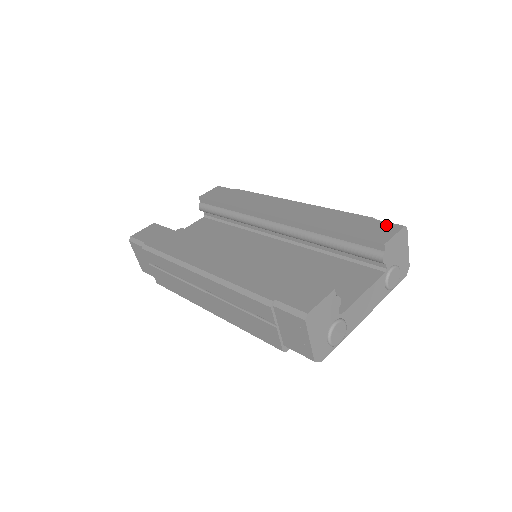
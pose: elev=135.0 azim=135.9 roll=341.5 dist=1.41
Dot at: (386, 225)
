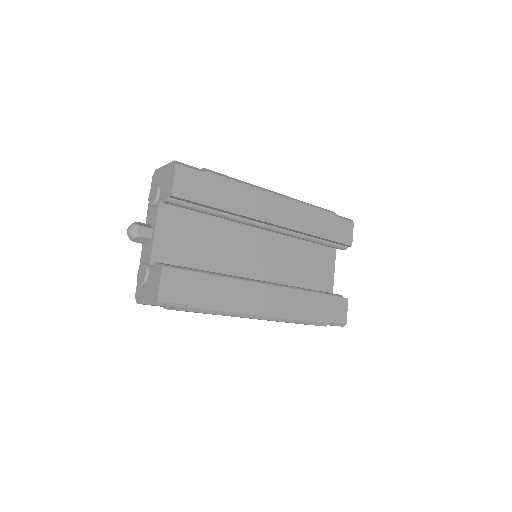
Dot at: (346, 224)
